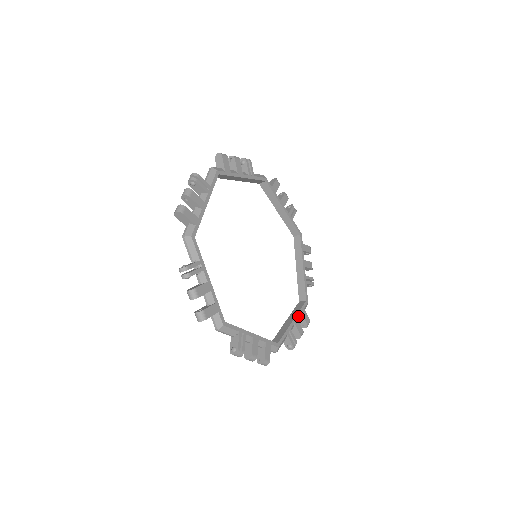
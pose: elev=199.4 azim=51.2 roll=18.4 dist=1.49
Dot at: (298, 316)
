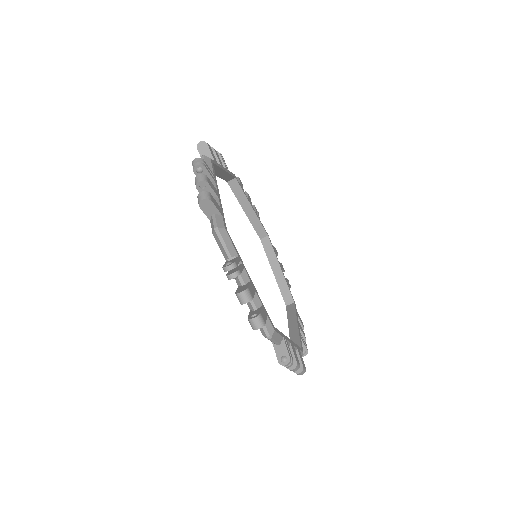
Dot at: (294, 345)
